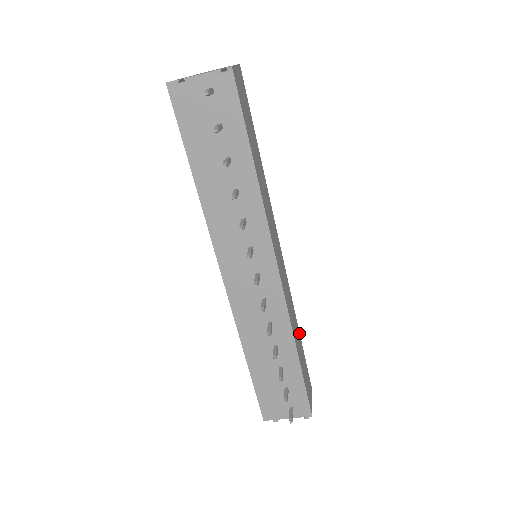
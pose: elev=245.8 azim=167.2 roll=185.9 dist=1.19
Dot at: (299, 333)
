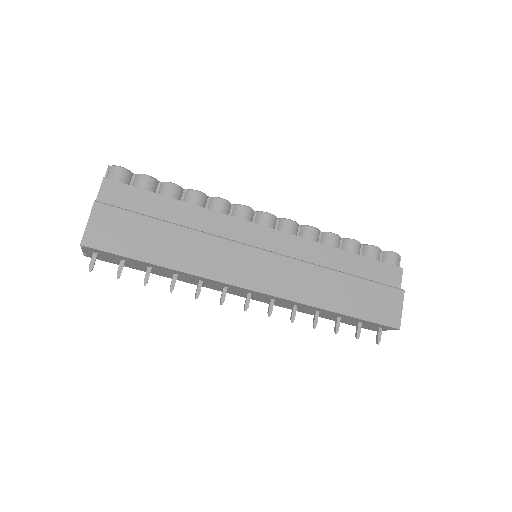
Dot at: (344, 276)
